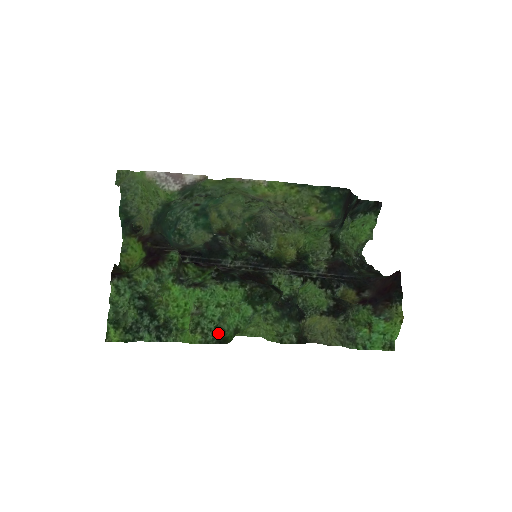
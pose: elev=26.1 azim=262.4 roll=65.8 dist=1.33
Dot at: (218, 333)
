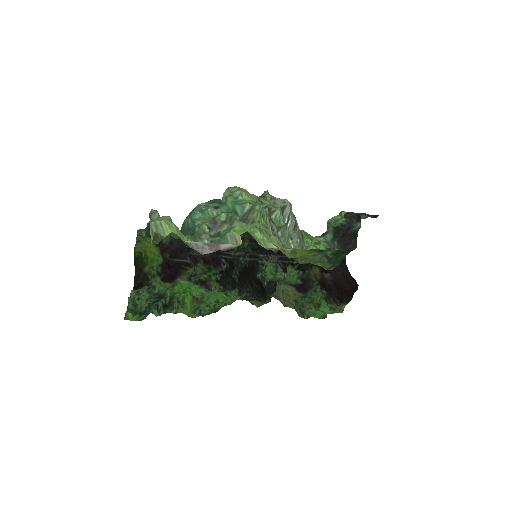
Dot at: (211, 313)
